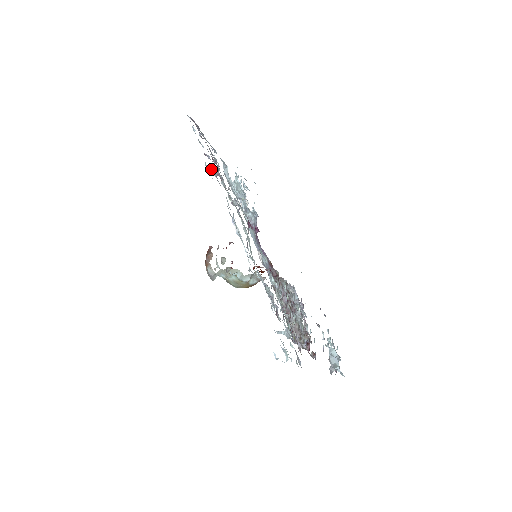
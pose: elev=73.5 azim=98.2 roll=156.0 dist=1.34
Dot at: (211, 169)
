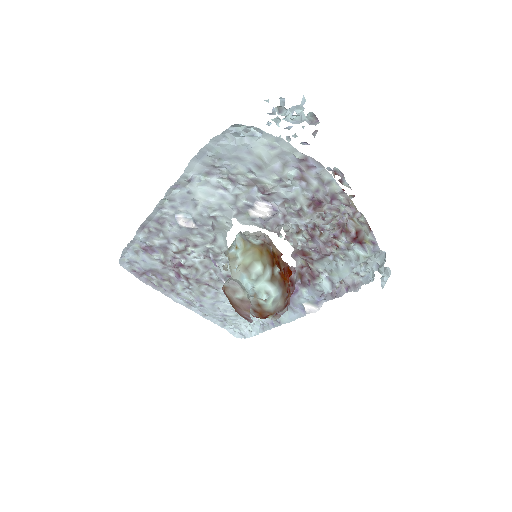
Dot at: (143, 233)
